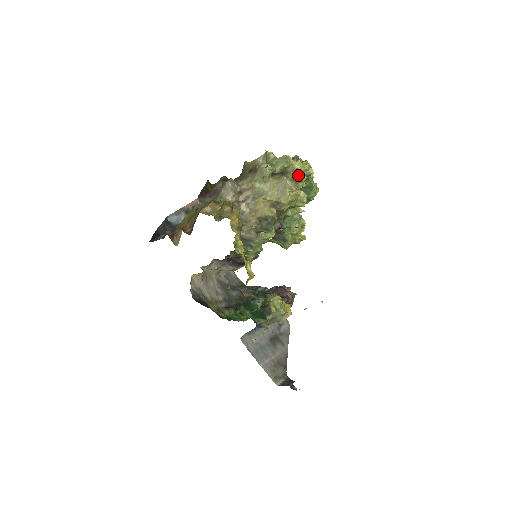
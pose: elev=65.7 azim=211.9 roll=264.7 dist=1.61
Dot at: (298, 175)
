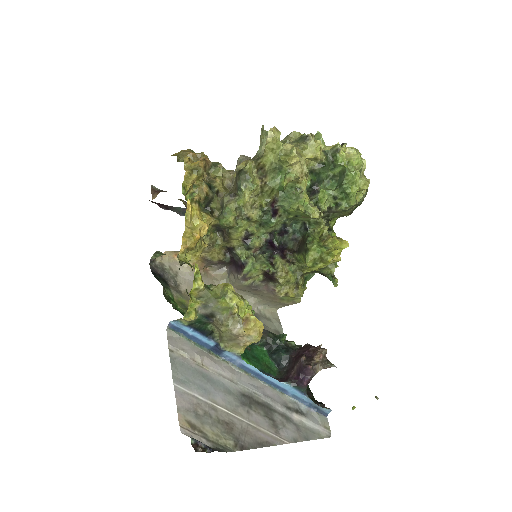
Dot at: (305, 136)
